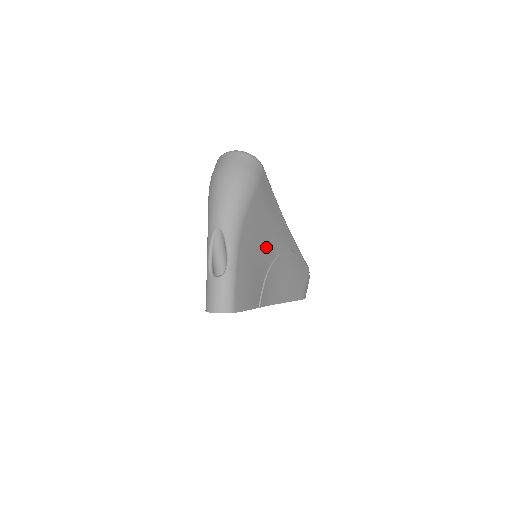
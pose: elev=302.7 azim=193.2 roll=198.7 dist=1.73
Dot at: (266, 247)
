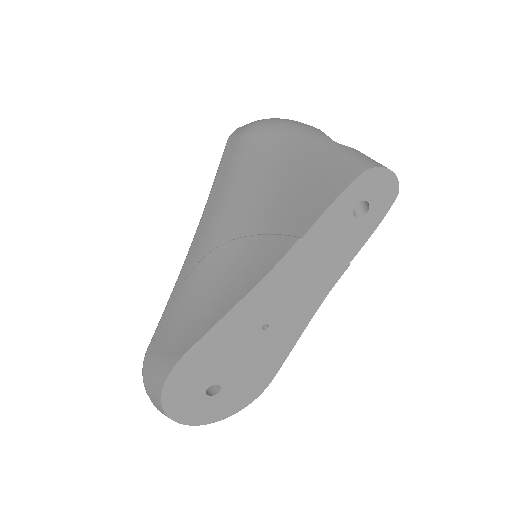
Dot at: occluded
